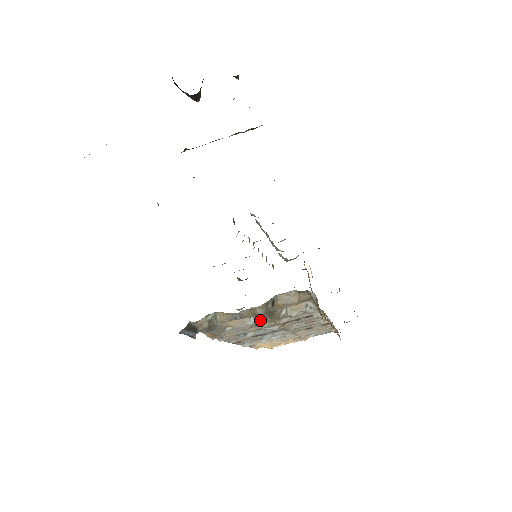
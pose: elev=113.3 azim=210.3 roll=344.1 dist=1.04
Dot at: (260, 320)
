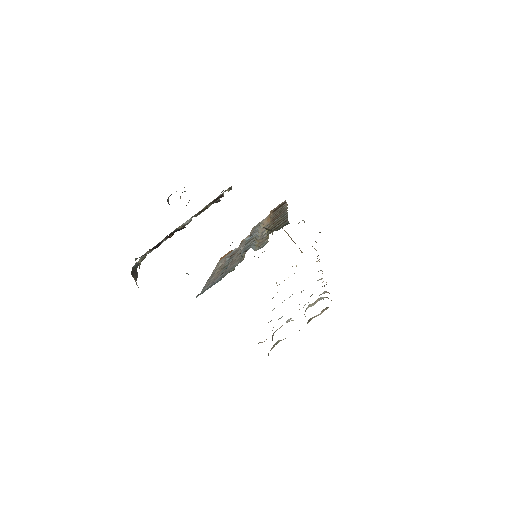
Dot at: occluded
